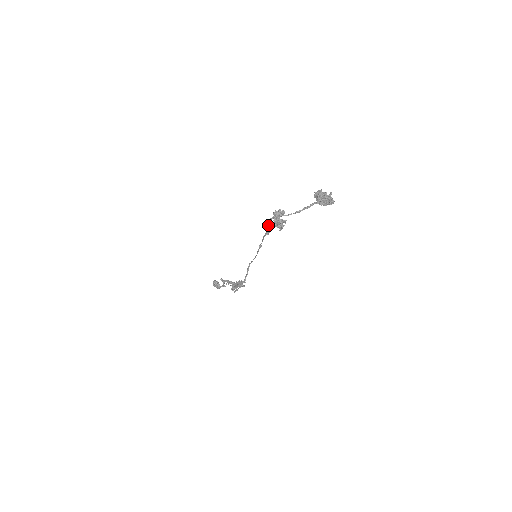
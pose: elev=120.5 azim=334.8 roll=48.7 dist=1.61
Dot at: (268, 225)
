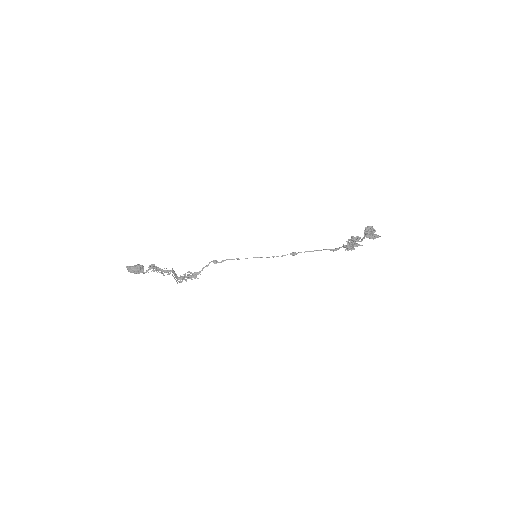
Dot at: (346, 246)
